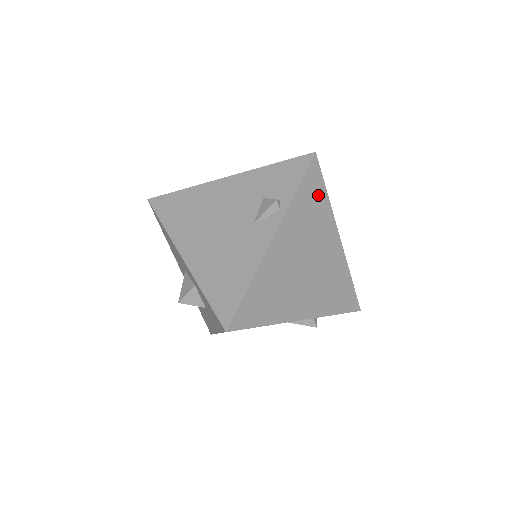
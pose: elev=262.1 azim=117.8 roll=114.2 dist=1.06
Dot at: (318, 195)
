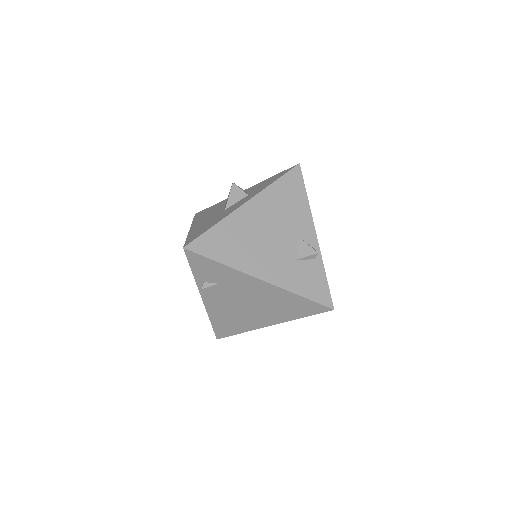
Dot at: occluded
